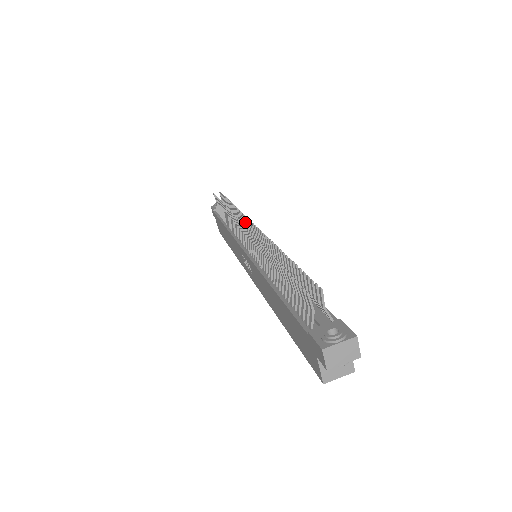
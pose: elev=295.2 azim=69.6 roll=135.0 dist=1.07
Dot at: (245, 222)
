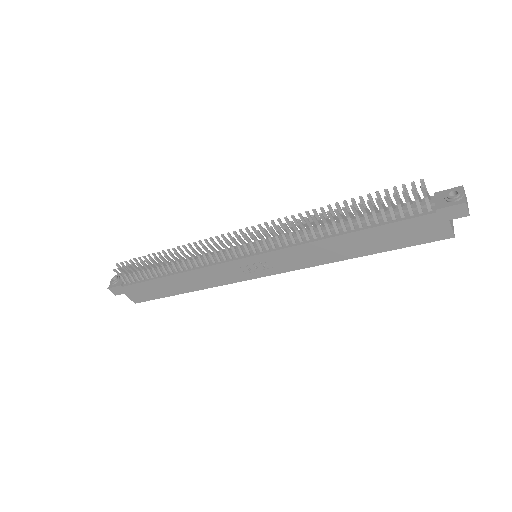
Dot at: occluded
